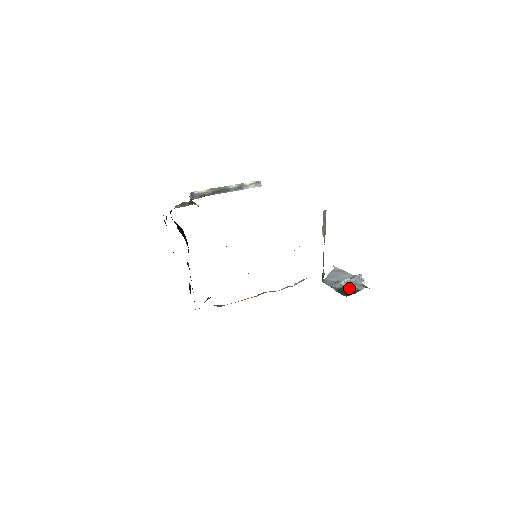
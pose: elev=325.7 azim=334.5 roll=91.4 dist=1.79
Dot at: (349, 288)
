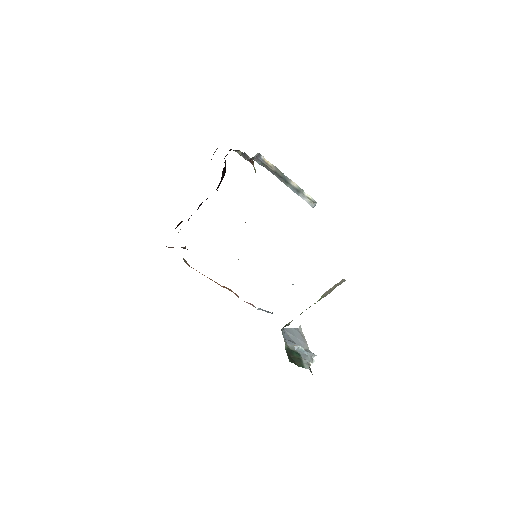
Dot at: (297, 356)
